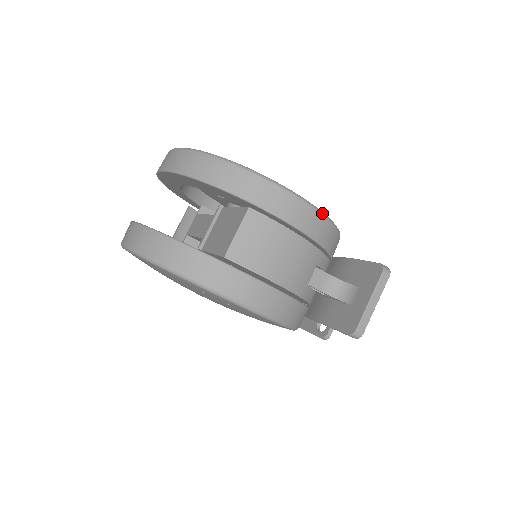
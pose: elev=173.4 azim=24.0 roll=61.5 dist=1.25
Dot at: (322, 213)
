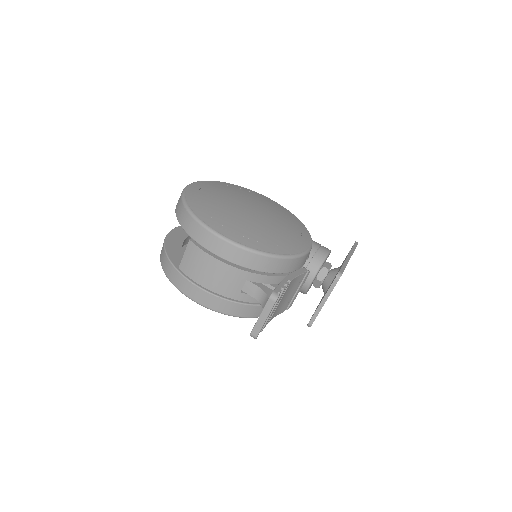
Dot at: (240, 246)
